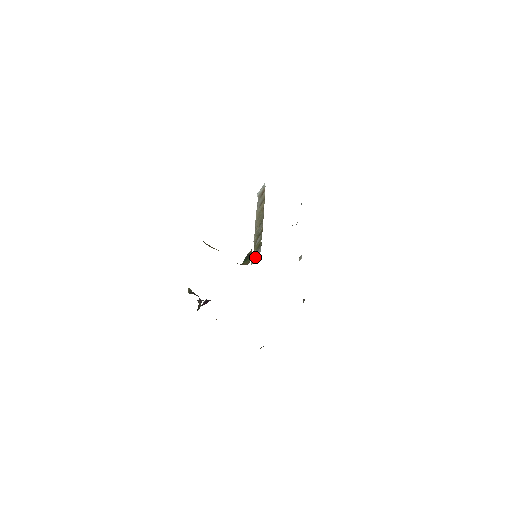
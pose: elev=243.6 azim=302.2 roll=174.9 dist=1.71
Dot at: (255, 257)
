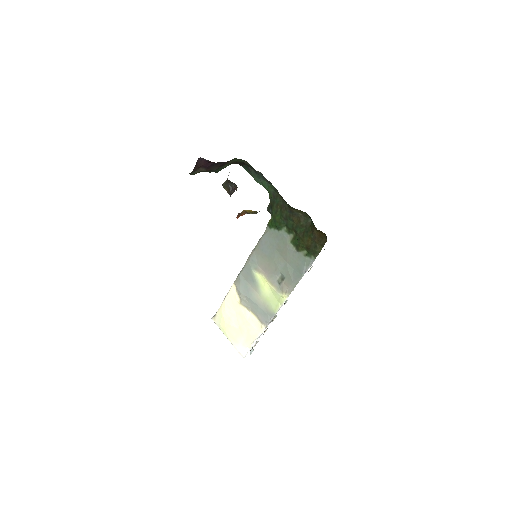
Dot at: occluded
